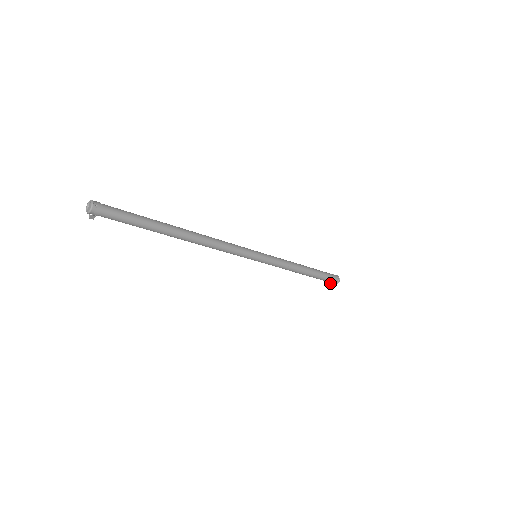
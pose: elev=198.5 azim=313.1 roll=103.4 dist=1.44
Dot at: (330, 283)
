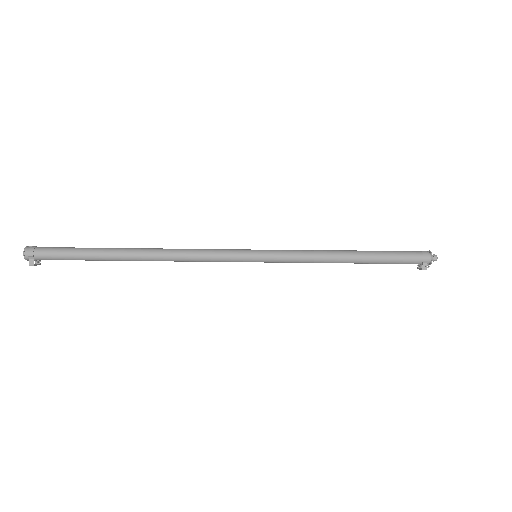
Dot at: (421, 264)
